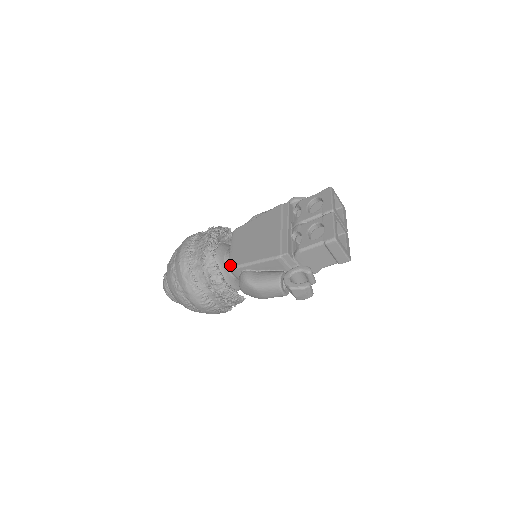
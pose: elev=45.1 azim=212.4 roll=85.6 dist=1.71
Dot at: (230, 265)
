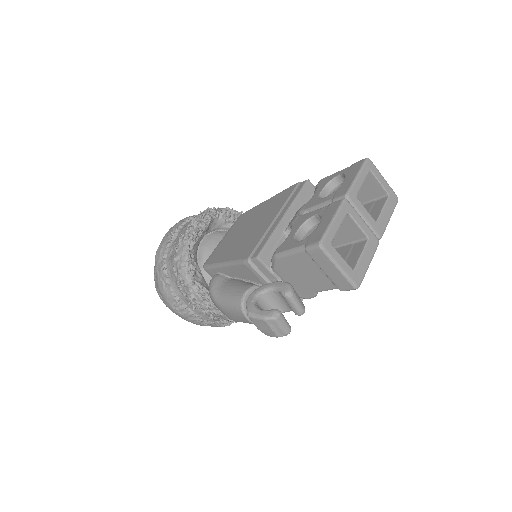
Dot at: (205, 262)
